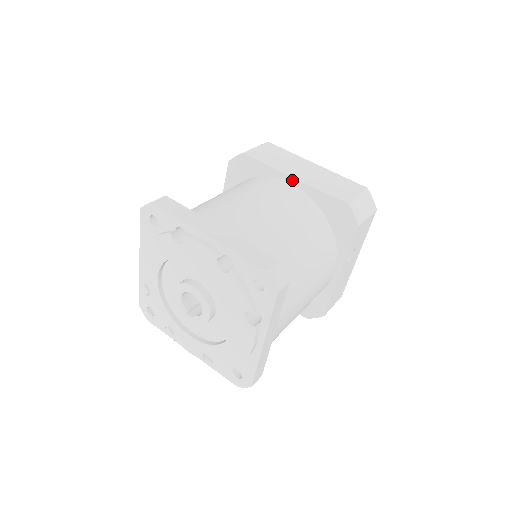
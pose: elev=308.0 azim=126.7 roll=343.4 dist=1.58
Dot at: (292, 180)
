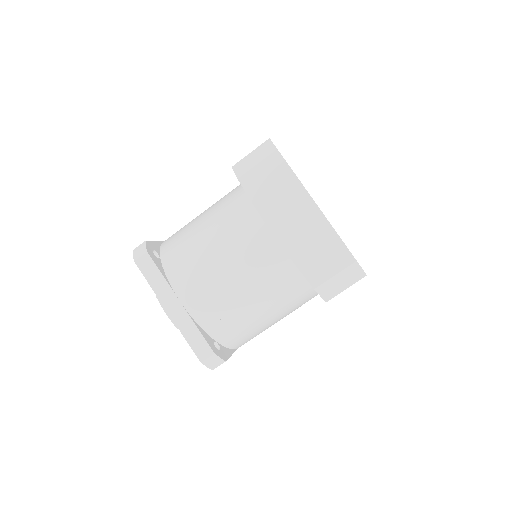
Dot at: (274, 236)
